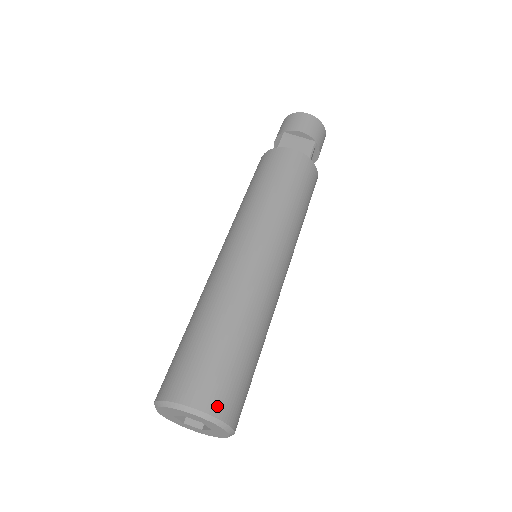
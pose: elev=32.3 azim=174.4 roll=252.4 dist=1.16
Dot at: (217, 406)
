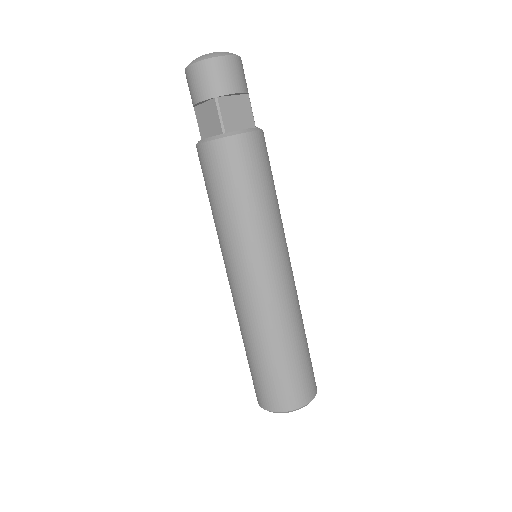
Dot at: (315, 389)
